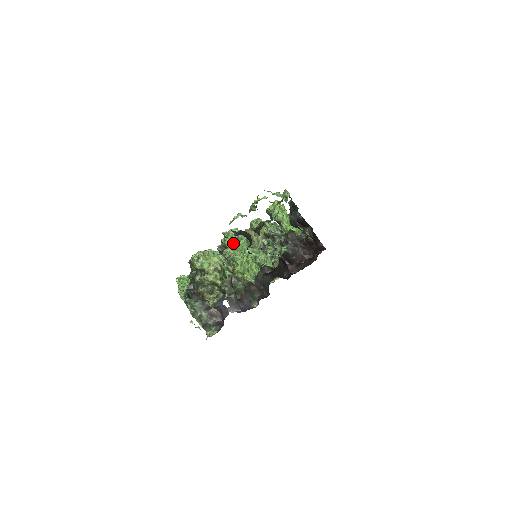
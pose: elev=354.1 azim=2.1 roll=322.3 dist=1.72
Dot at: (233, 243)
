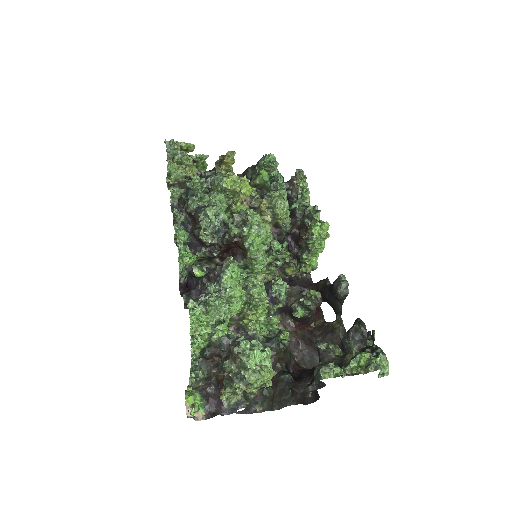
Dot at: (257, 253)
